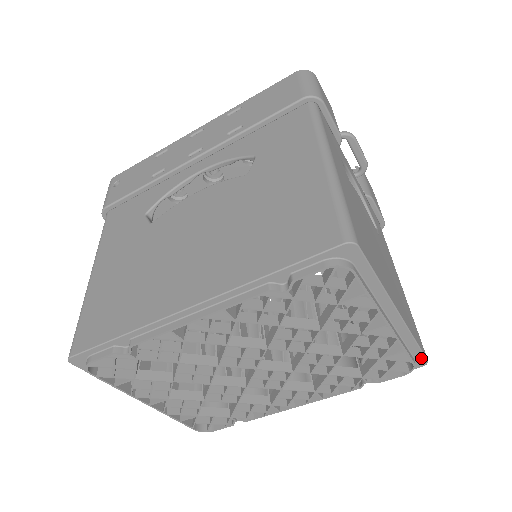
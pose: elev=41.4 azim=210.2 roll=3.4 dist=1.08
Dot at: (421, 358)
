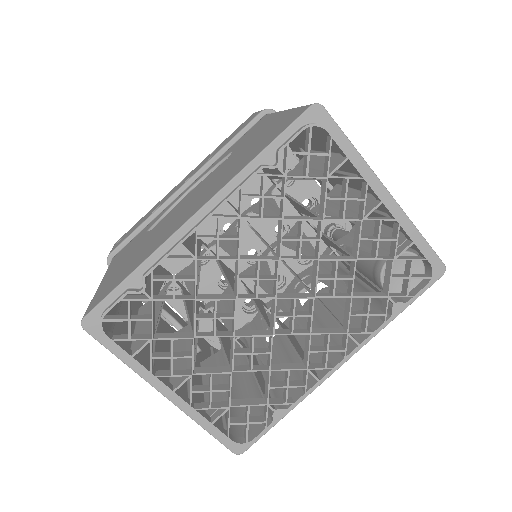
Dot at: (436, 260)
